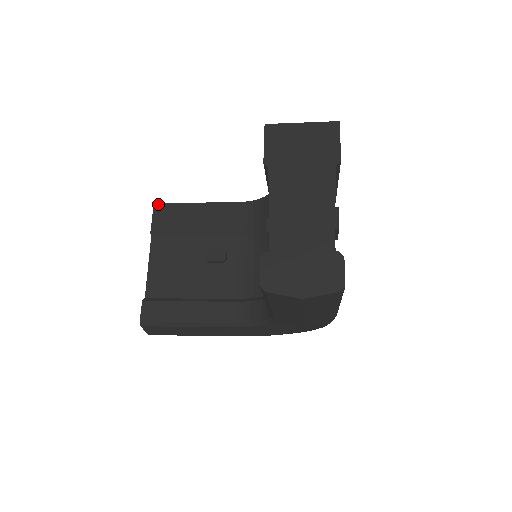
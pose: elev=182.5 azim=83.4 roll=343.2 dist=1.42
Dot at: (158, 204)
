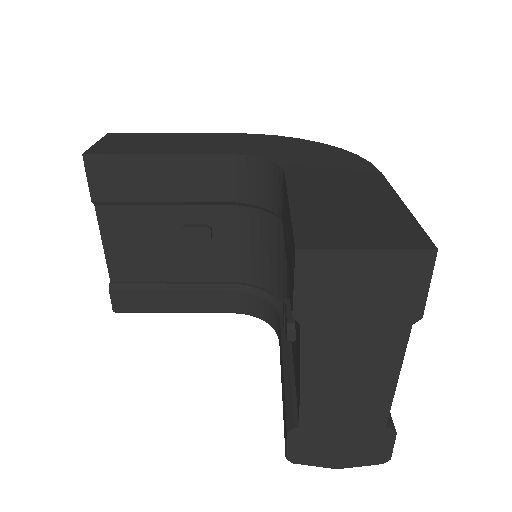
Dot at: (89, 155)
